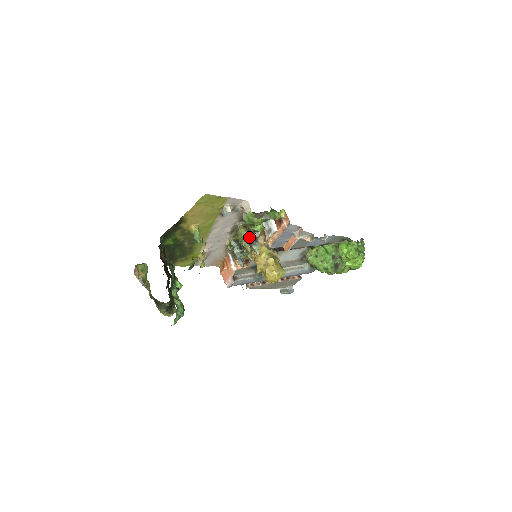
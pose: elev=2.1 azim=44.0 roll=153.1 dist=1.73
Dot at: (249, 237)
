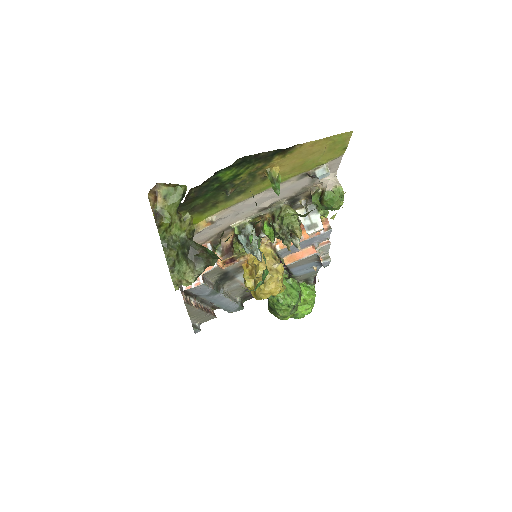
Dot at: (299, 222)
